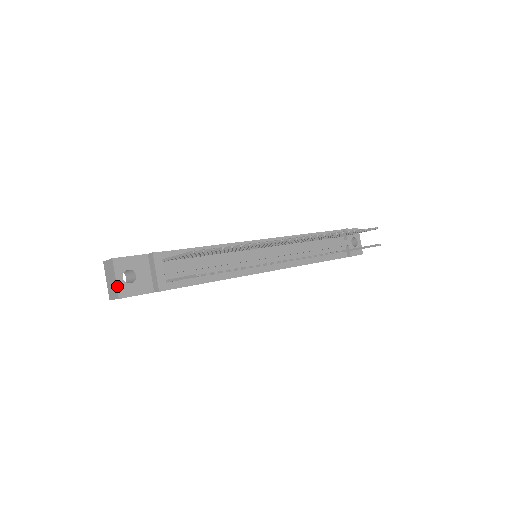
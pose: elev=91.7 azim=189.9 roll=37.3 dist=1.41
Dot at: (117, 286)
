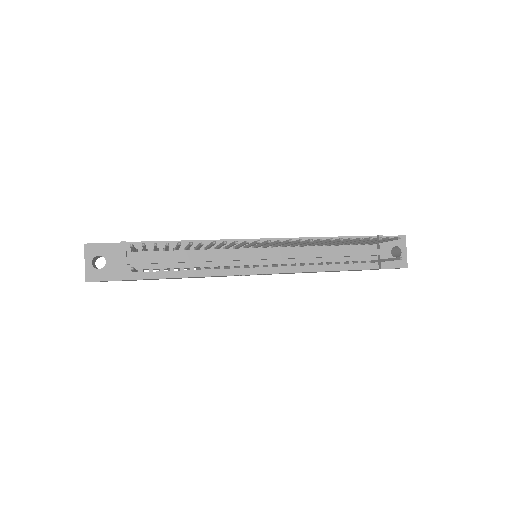
Dot at: (85, 270)
